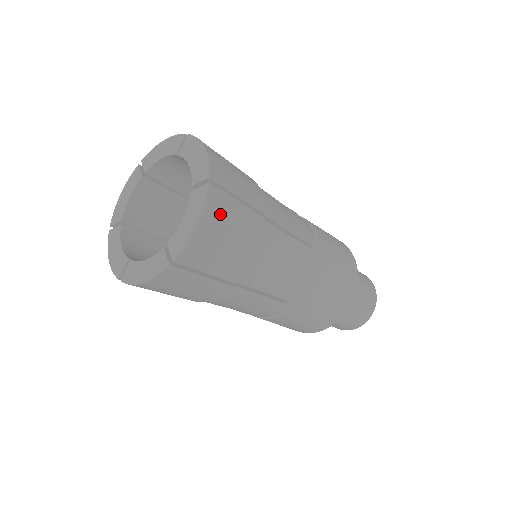
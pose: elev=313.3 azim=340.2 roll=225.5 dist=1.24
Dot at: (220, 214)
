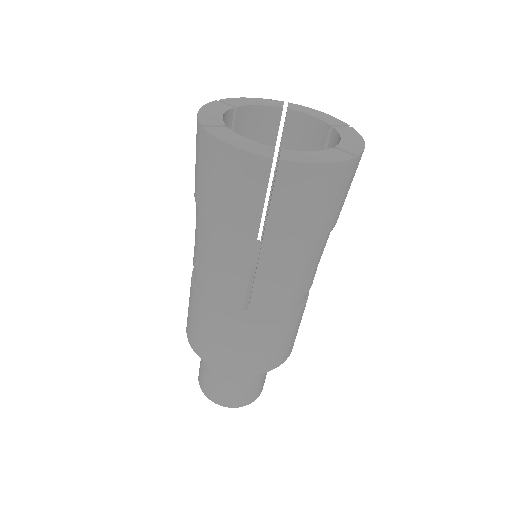
Dot at: occluded
